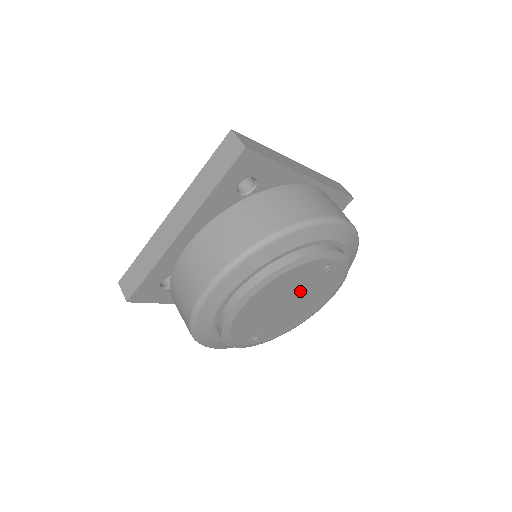
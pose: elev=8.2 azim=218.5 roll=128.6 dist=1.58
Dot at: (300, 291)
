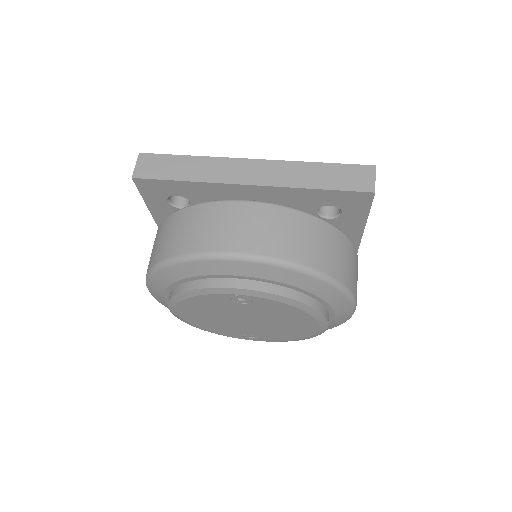
Dot at: (242, 313)
